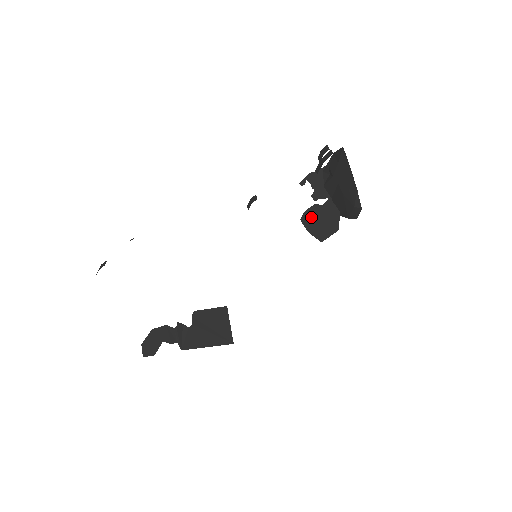
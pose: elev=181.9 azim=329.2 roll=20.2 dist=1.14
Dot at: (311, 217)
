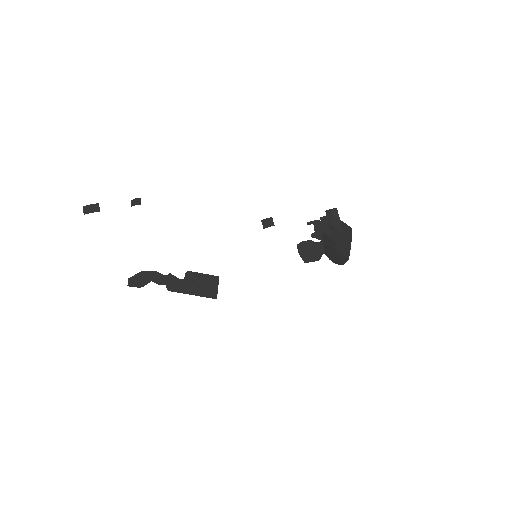
Dot at: (305, 246)
